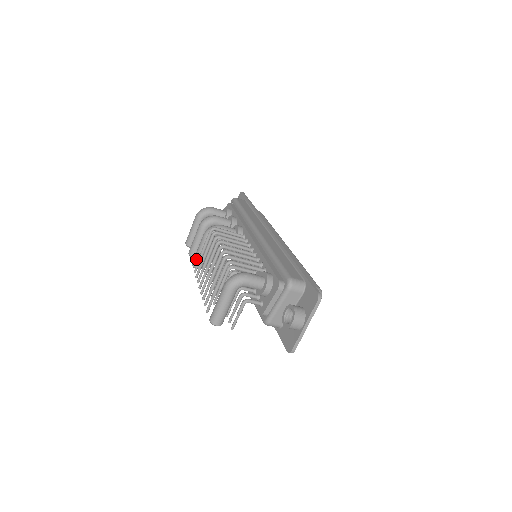
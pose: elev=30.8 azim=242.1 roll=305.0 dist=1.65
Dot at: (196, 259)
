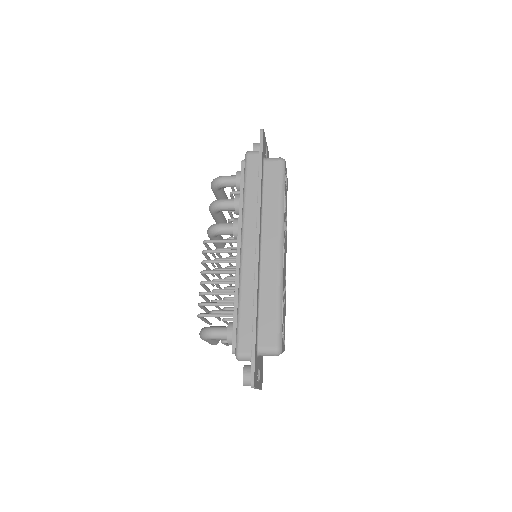
Dot at: (214, 245)
